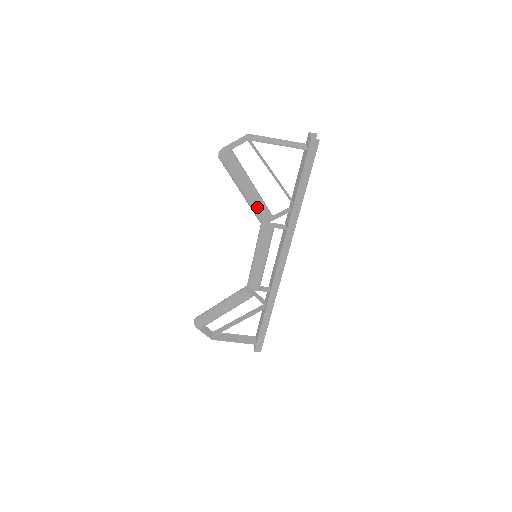
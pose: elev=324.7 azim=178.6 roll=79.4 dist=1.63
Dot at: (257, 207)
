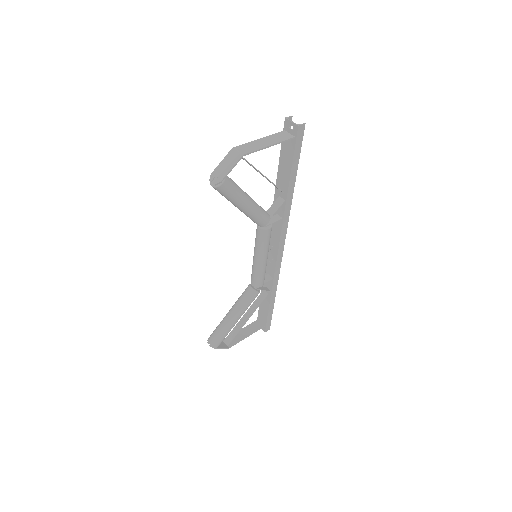
Dot at: (258, 215)
